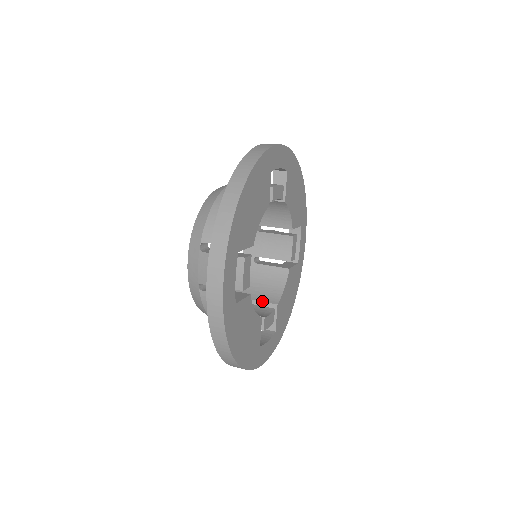
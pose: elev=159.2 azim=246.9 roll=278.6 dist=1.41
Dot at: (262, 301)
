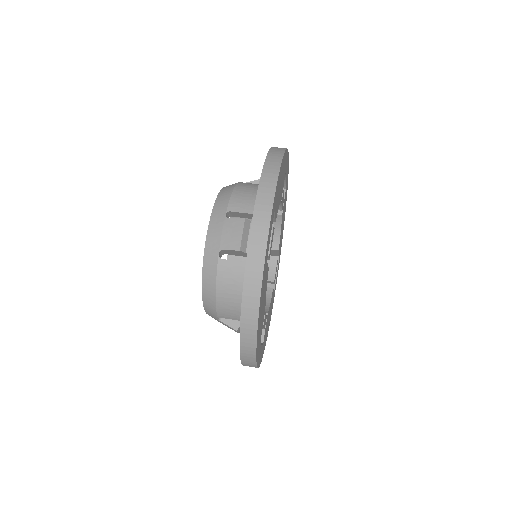
Dot at: occluded
